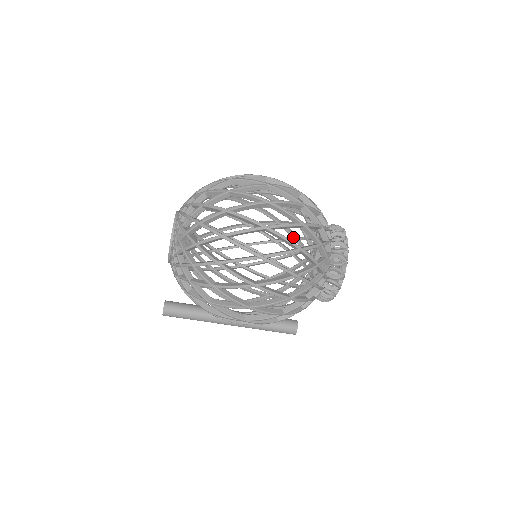
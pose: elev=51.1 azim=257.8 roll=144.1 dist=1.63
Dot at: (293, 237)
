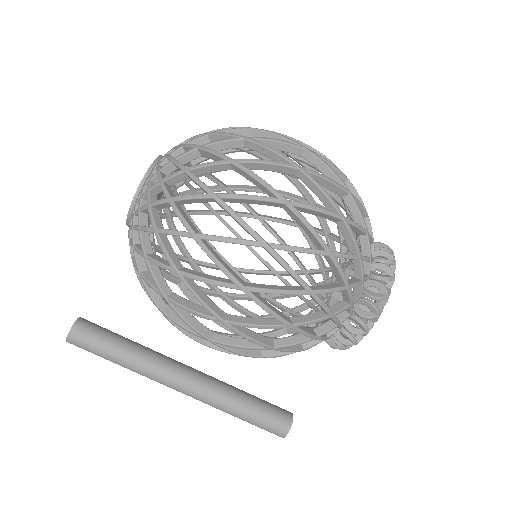
Dot at: occluded
